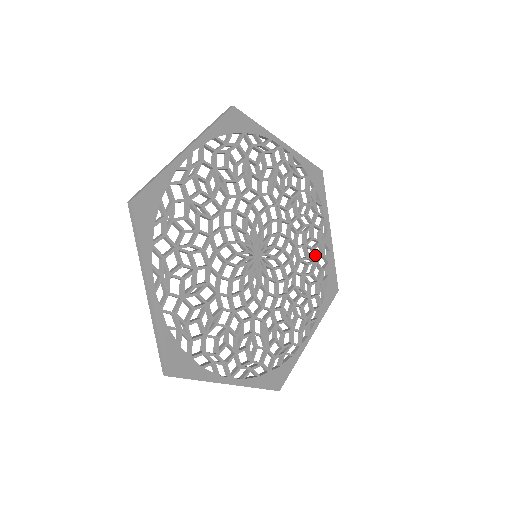
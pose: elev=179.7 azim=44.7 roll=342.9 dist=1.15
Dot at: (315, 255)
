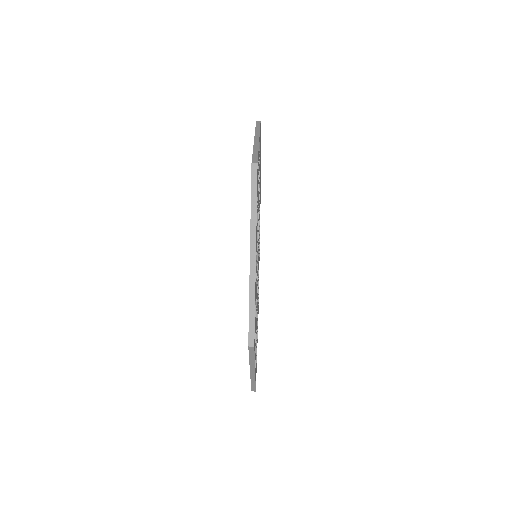
Dot at: occluded
